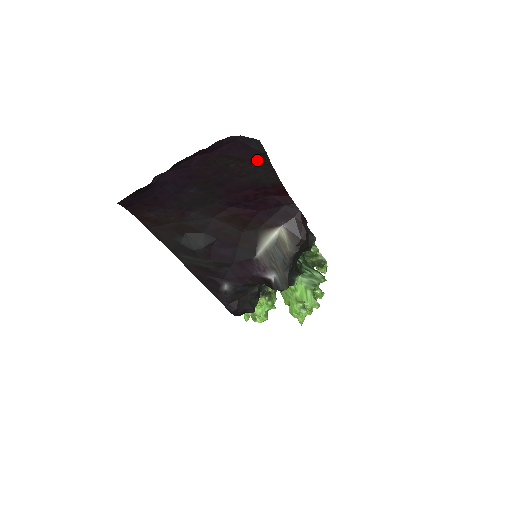
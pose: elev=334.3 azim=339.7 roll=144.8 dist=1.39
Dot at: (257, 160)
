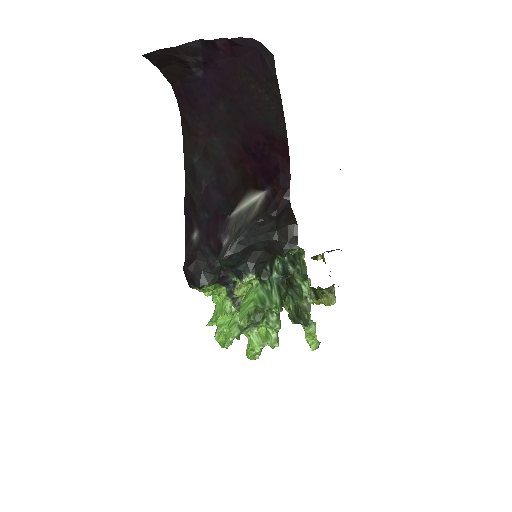
Dot at: (271, 89)
